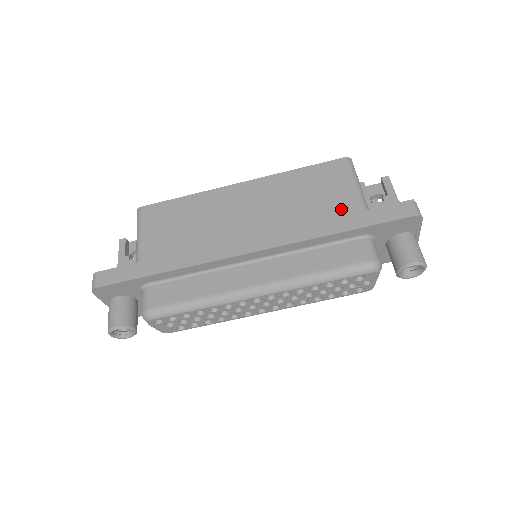
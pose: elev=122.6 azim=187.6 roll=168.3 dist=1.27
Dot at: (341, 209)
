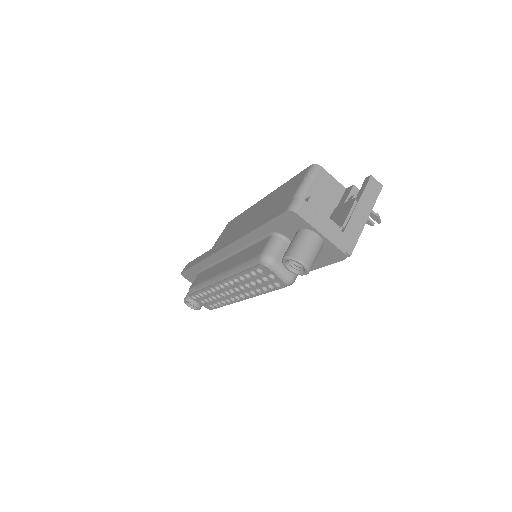
Dot at: occluded
